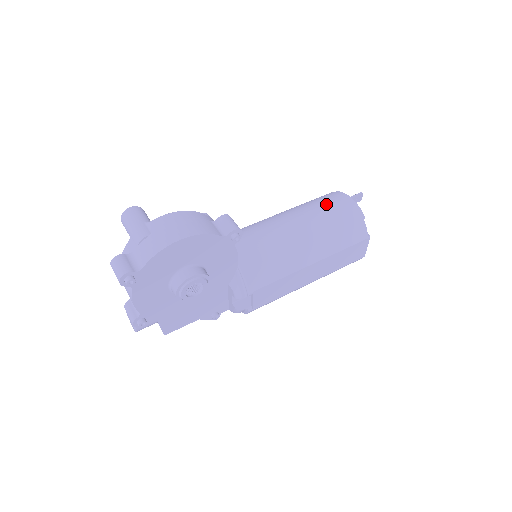
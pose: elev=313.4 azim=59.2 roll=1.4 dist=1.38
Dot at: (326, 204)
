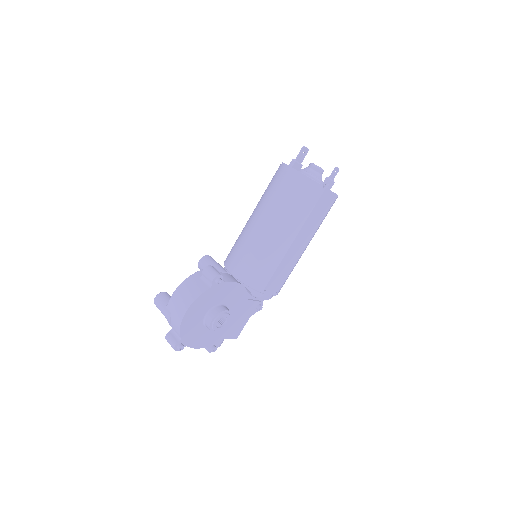
Dot at: (276, 187)
